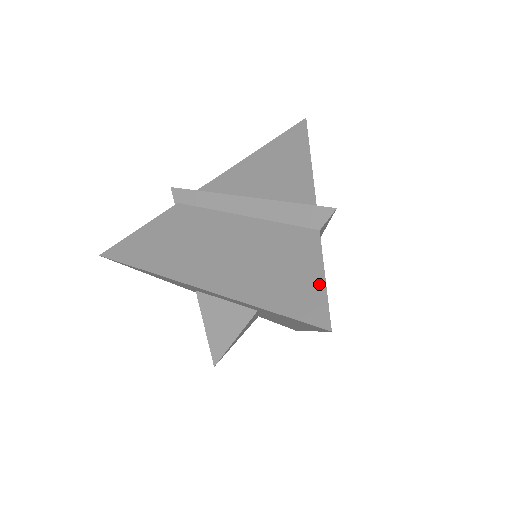
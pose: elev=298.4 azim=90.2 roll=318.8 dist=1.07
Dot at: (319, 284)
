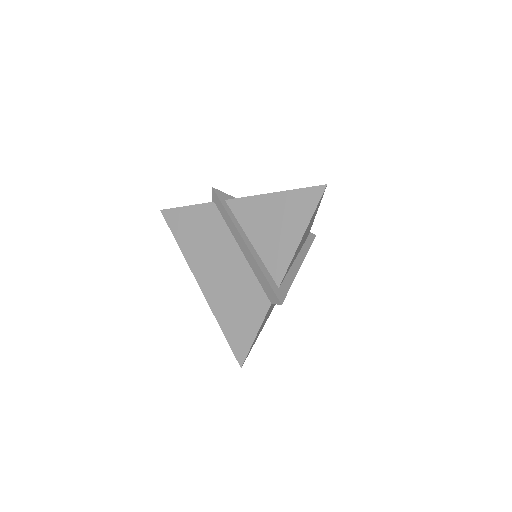
Dot at: (251, 339)
